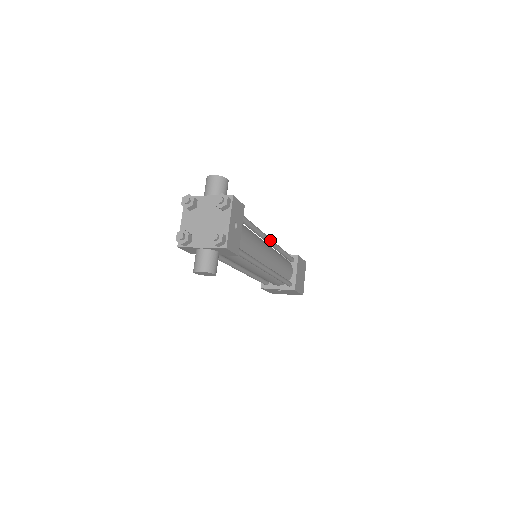
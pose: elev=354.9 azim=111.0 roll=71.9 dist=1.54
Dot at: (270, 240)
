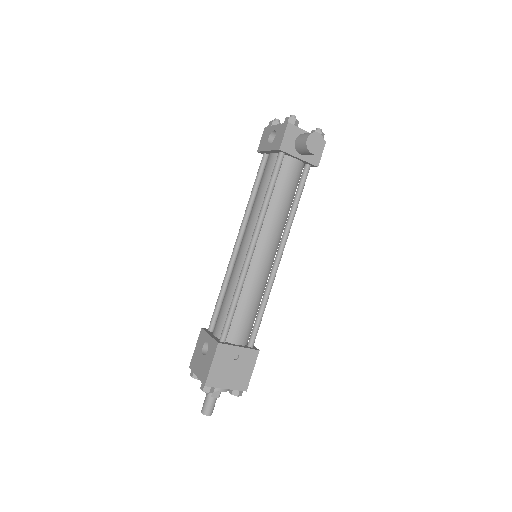
Dot at: occluded
